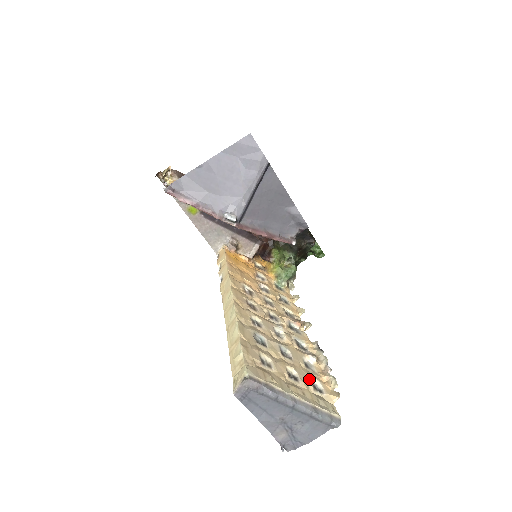
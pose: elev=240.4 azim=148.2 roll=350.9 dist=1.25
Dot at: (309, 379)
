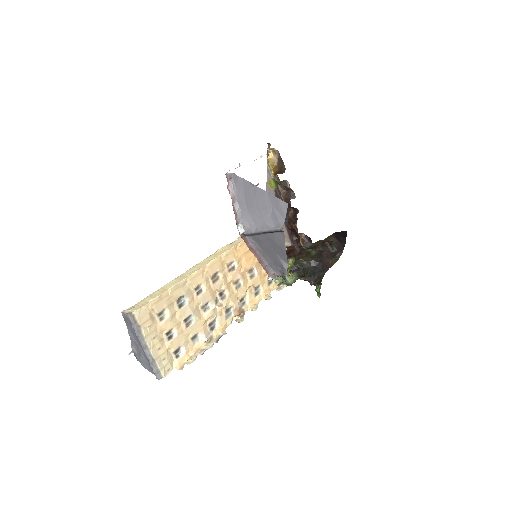
Dot at: (180, 345)
